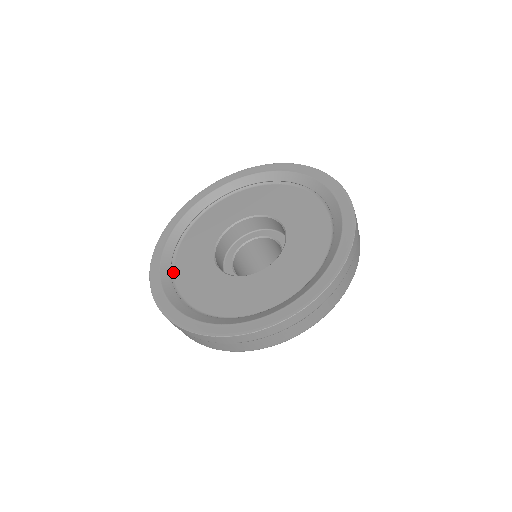
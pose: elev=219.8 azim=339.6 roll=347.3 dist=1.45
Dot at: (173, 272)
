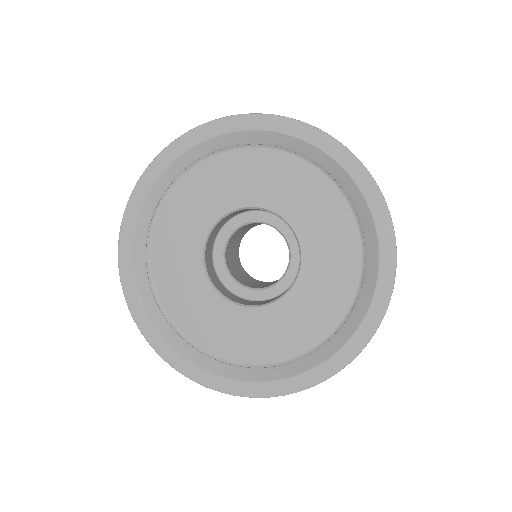
Dot at: (179, 179)
